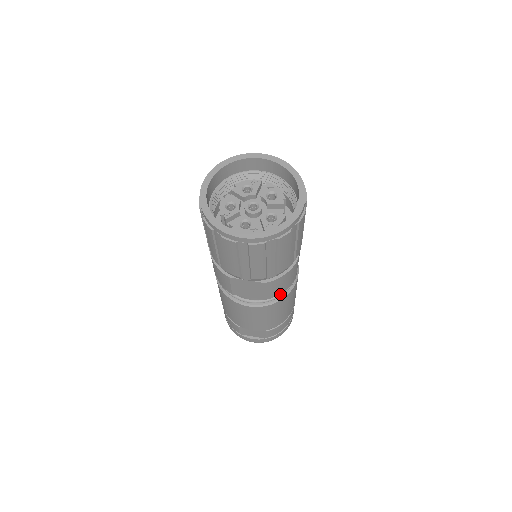
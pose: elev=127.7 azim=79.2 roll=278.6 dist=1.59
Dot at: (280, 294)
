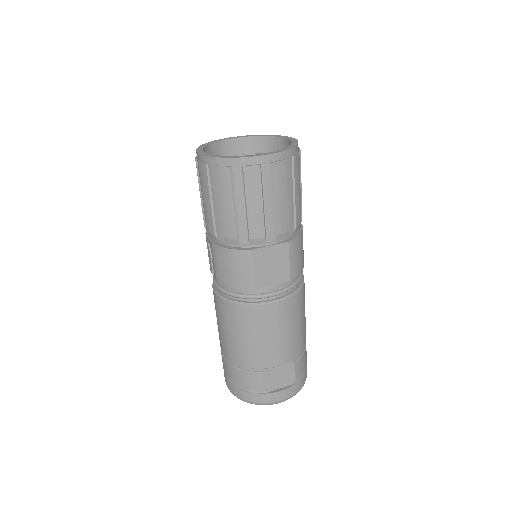
Dot at: (299, 278)
